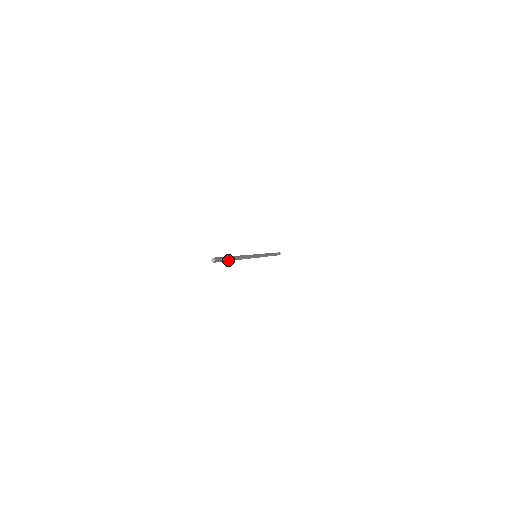
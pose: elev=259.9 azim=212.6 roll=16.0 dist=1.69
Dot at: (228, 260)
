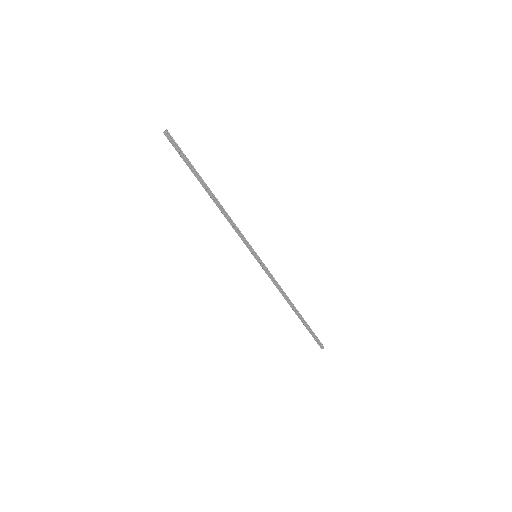
Dot at: (192, 168)
